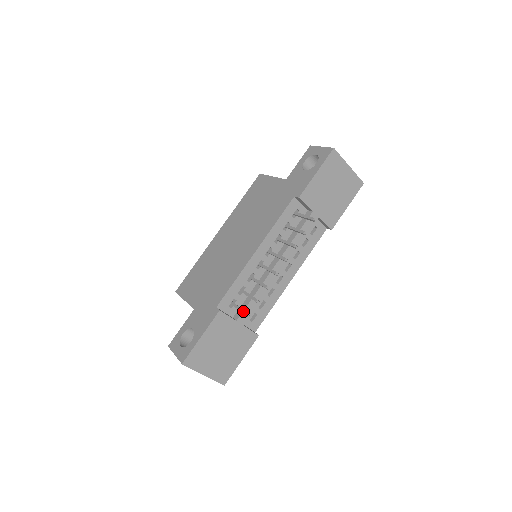
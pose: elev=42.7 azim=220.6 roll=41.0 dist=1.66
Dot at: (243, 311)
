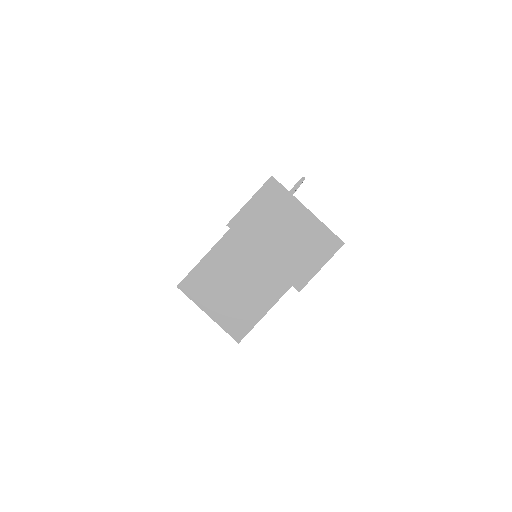
Dot at: (294, 185)
